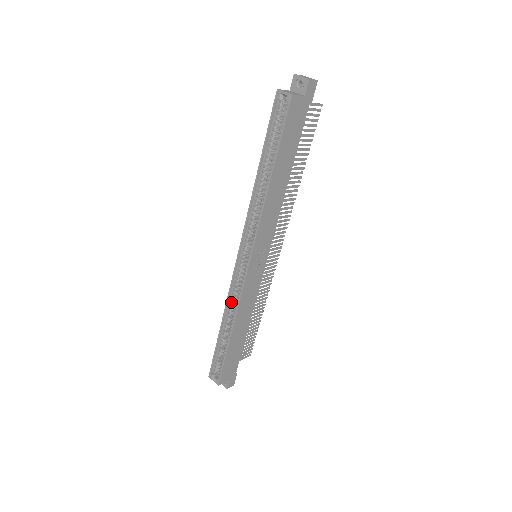
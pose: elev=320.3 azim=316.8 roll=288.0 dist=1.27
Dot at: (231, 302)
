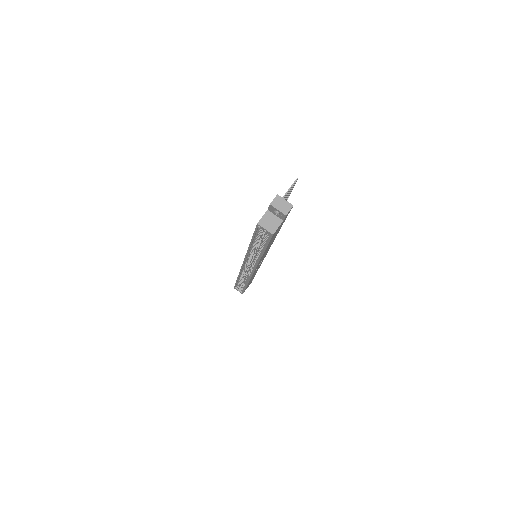
Dot at: (242, 275)
